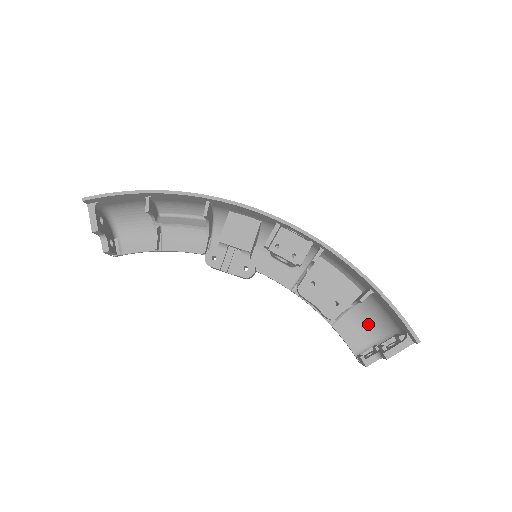
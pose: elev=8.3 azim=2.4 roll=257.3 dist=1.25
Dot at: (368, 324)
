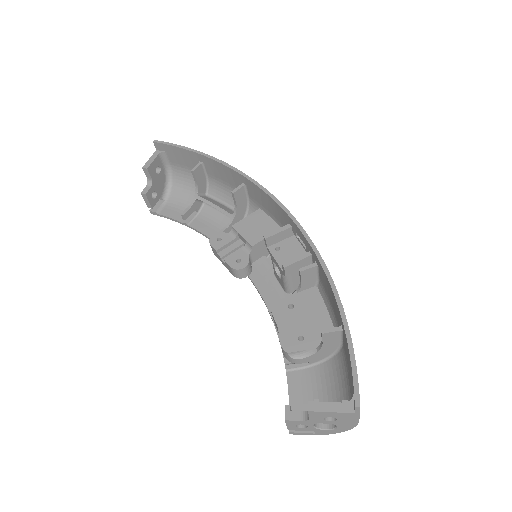
Dot at: (327, 391)
